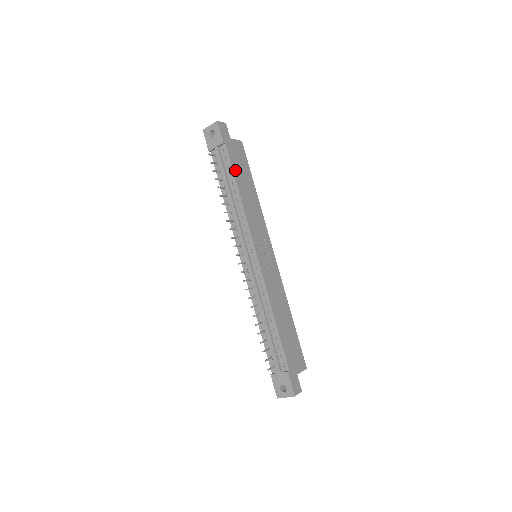
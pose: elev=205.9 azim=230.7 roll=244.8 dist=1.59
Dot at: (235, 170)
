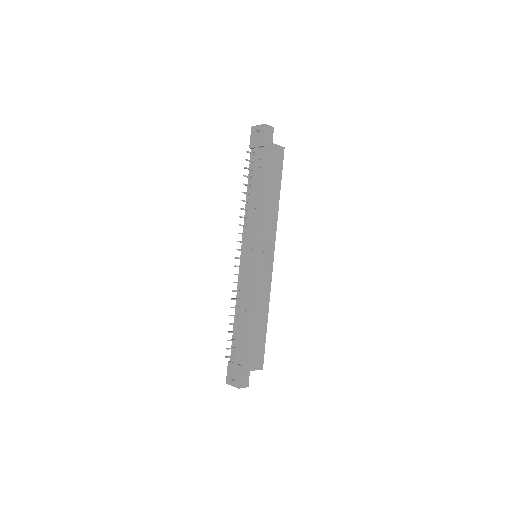
Dot at: (265, 174)
